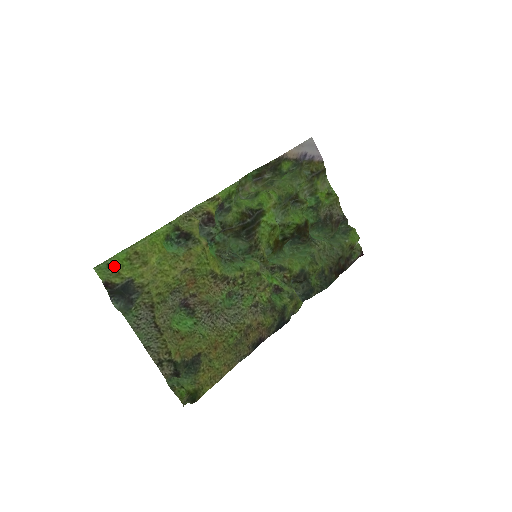
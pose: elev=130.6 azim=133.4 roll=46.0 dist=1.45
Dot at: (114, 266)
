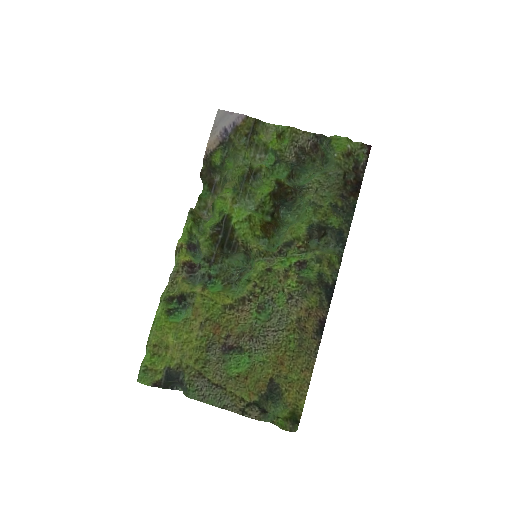
Dot at: (148, 369)
